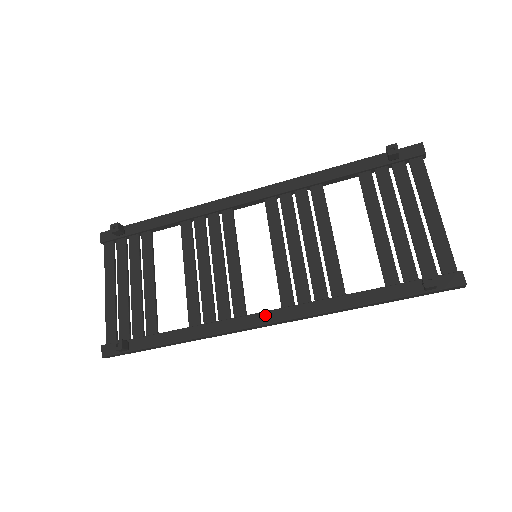
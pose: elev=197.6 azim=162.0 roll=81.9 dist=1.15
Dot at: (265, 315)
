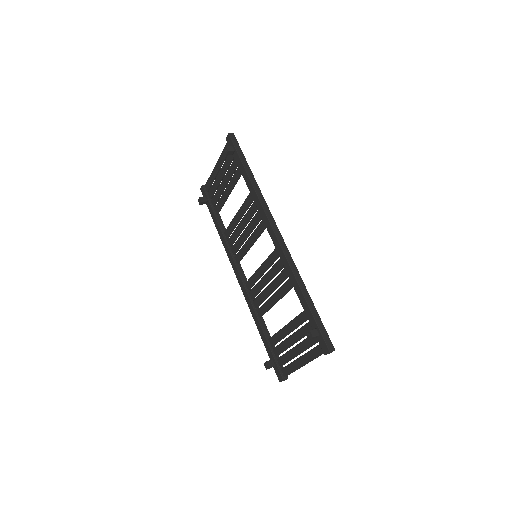
Dot at: (239, 276)
